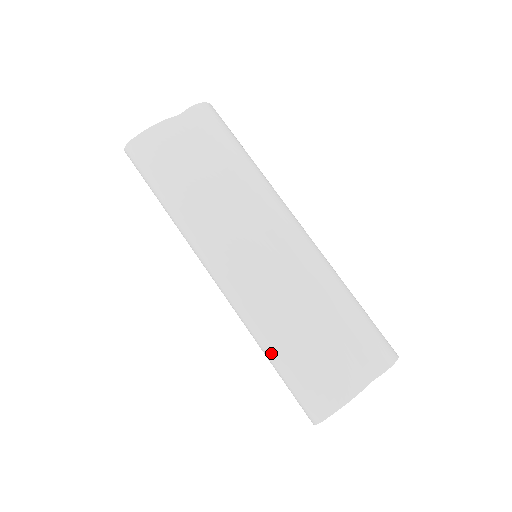
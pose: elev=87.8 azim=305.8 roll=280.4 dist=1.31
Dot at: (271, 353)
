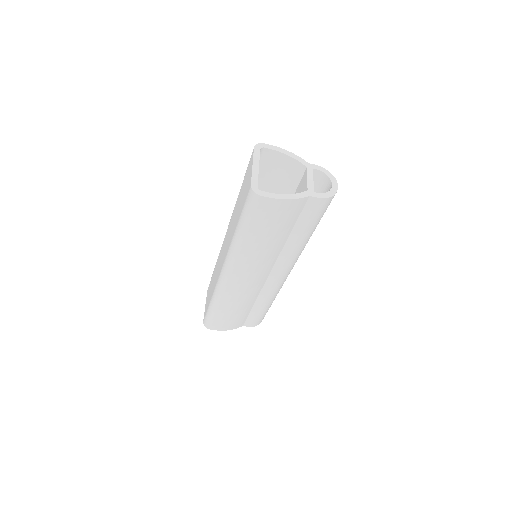
Dot at: (215, 306)
